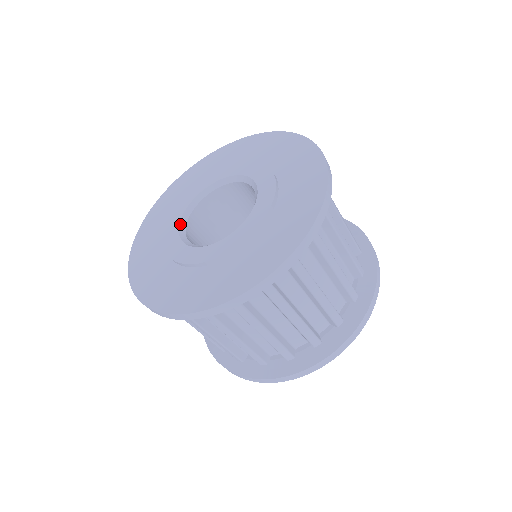
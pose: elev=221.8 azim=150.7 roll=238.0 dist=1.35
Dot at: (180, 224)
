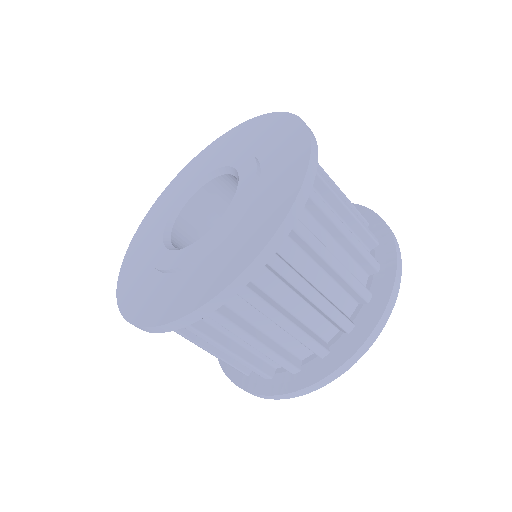
Dot at: (171, 215)
